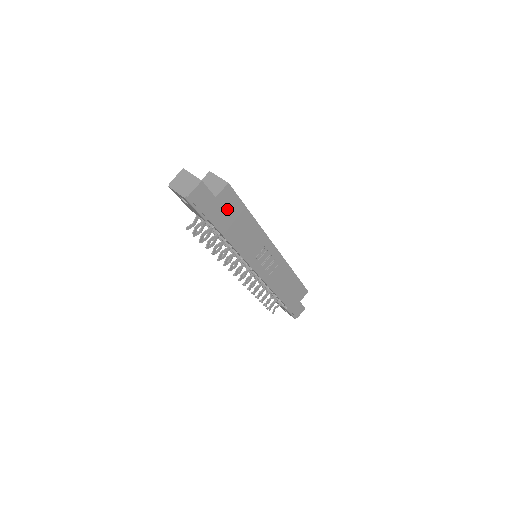
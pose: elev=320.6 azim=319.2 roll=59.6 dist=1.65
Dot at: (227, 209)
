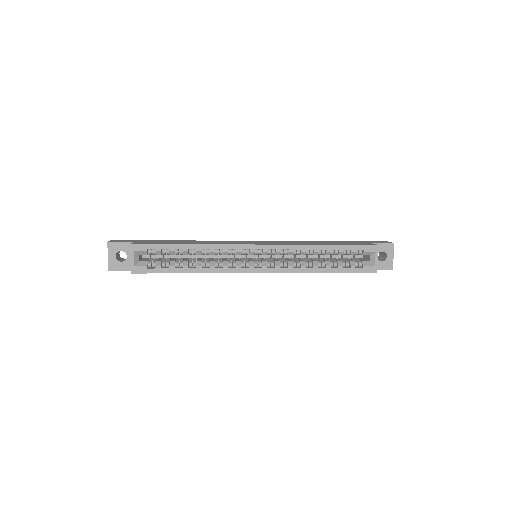
Dot at: occluded
